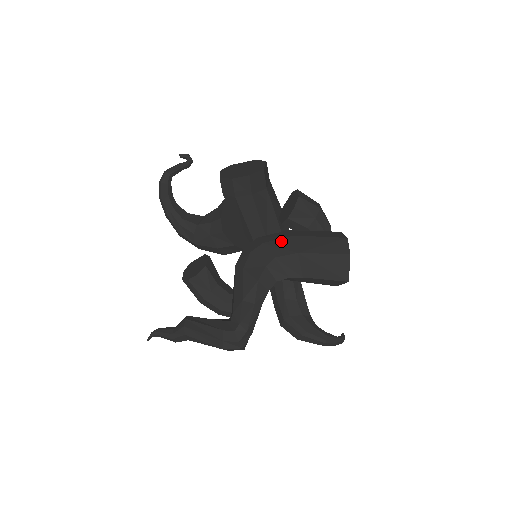
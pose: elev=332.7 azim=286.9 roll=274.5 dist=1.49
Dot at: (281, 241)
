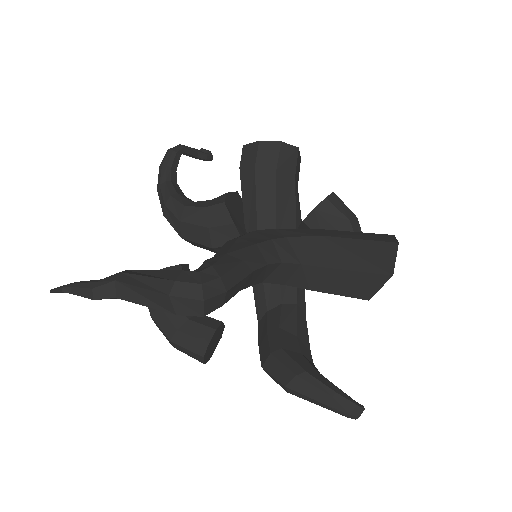
Dot at: (299, 229)
